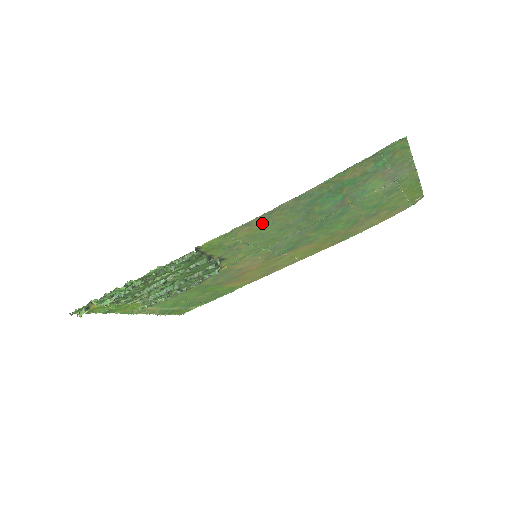
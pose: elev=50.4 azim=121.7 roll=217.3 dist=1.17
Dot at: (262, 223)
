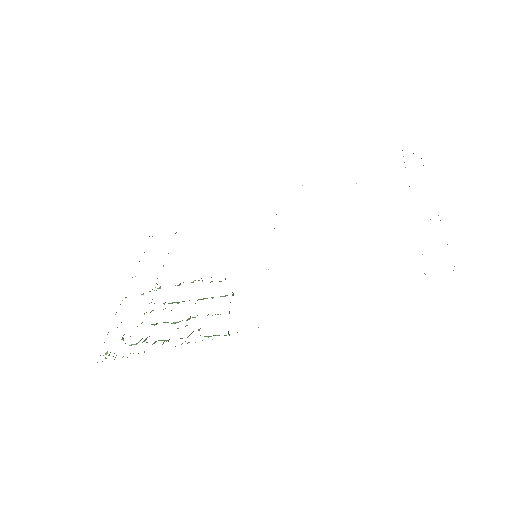
Dot at: occluded
